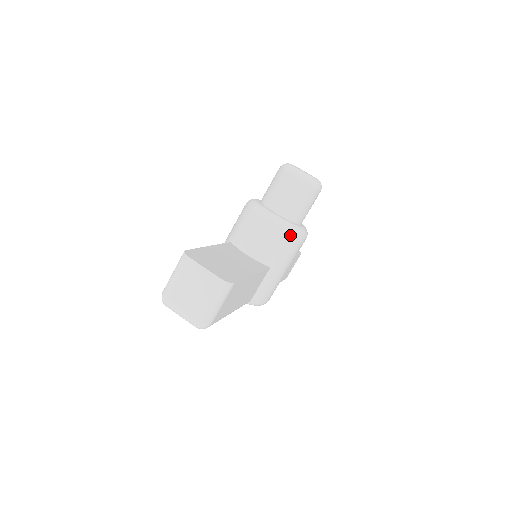
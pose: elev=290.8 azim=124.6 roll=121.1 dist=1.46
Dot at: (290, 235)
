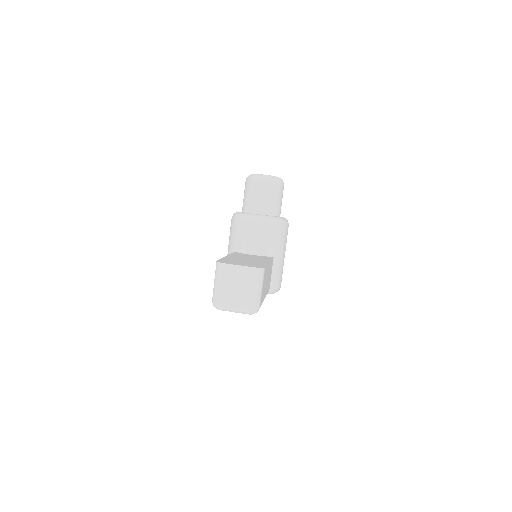
Dot at: (278, 226)
